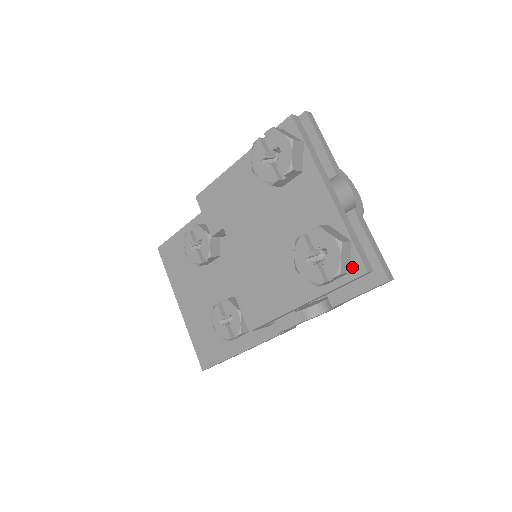
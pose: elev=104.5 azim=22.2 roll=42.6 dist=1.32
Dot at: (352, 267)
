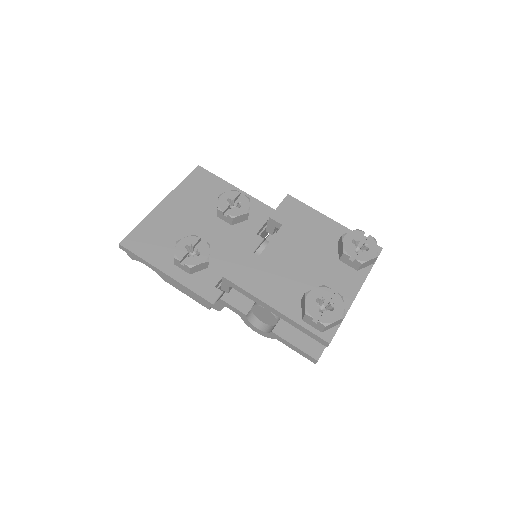
Dot at: (326, 332)
